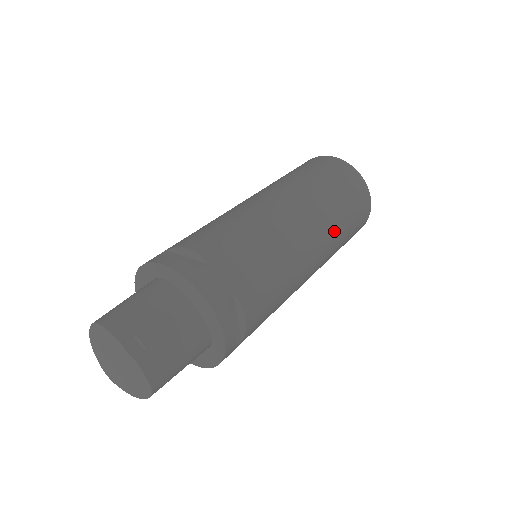
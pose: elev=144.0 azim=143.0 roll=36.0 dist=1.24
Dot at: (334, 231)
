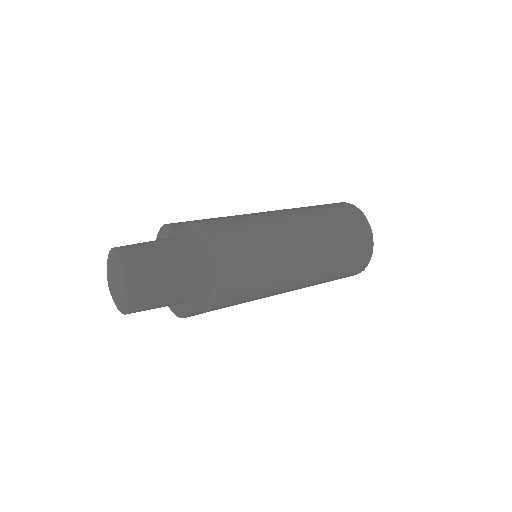
Dot at: (323, 268)
